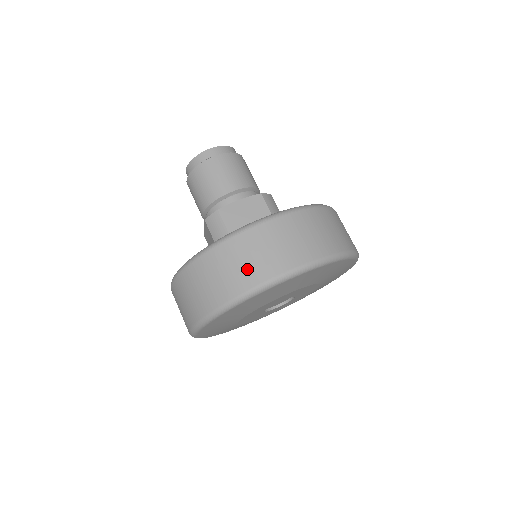
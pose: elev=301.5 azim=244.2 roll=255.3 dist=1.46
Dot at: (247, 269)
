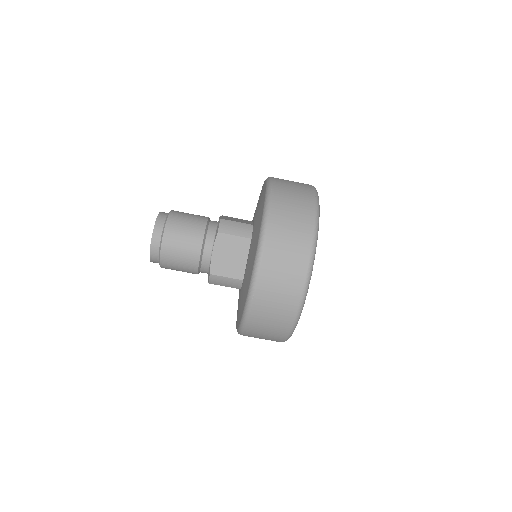
Dot at: (282, 308)
